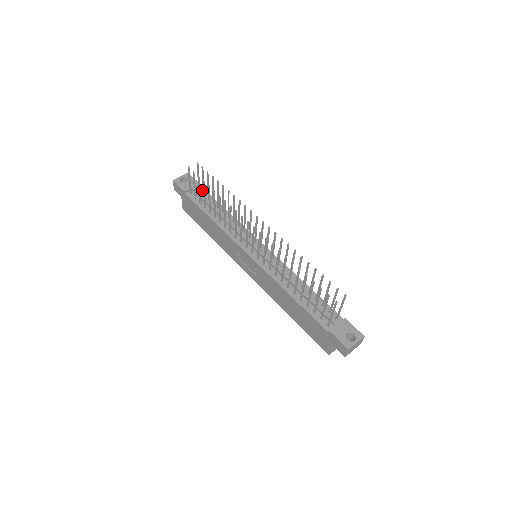
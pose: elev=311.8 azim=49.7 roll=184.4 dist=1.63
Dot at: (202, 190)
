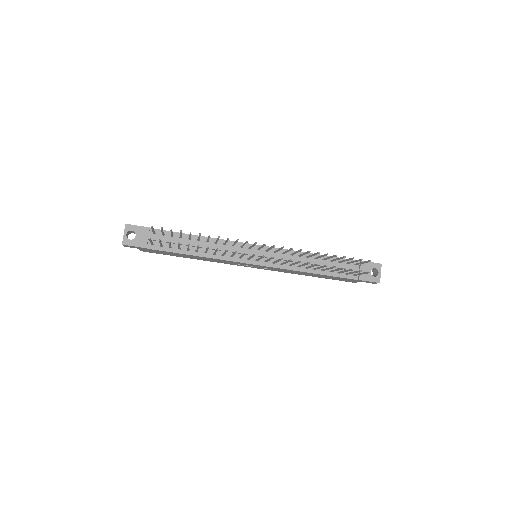
Dot at: (157, 232)
